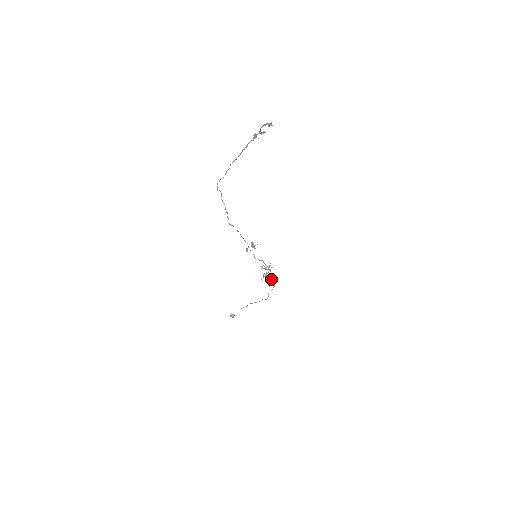
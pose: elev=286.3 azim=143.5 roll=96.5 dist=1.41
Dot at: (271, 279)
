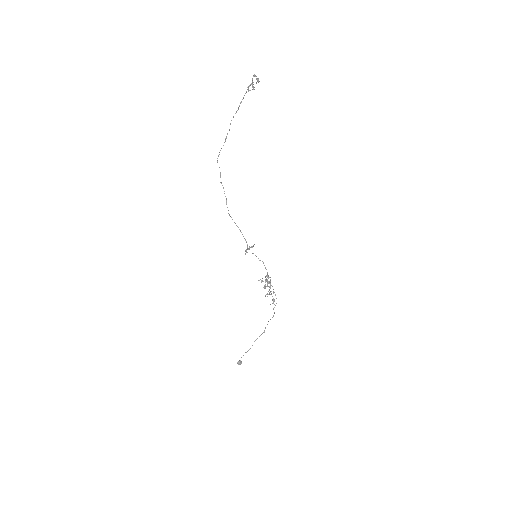
Dot at: occluded
